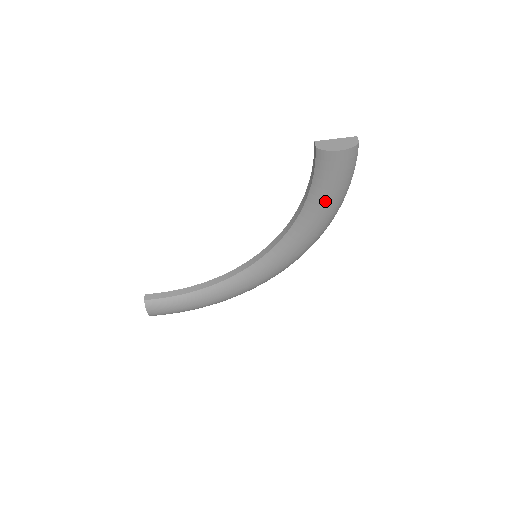
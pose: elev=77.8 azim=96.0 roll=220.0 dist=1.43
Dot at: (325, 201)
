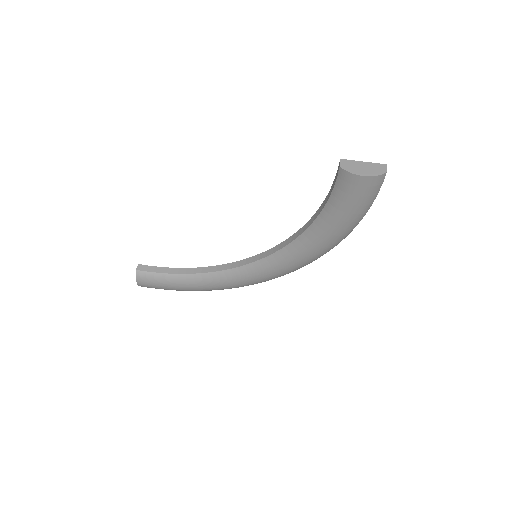
Dot at: (337, 222)
